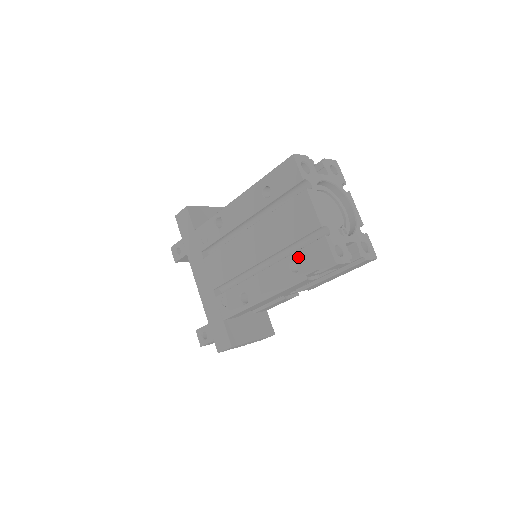
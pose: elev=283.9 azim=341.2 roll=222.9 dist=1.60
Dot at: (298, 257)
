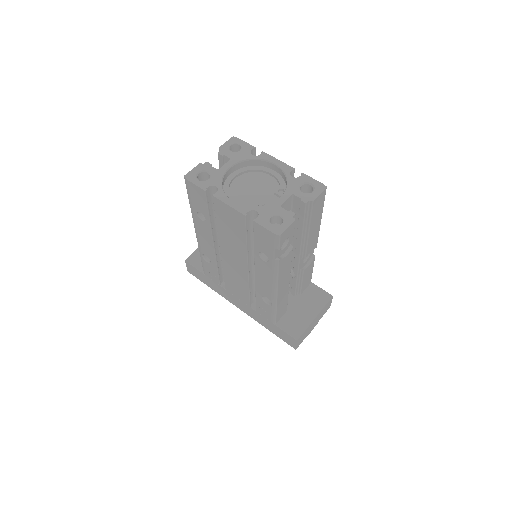
Dot at: (258, 249)
